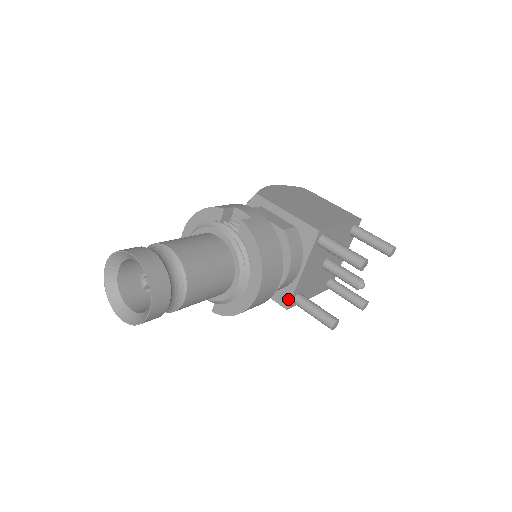
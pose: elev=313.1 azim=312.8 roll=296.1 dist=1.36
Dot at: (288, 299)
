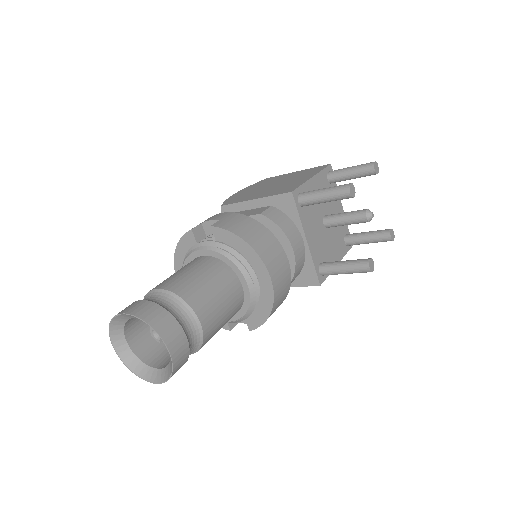
Dot at: (314, 275)
